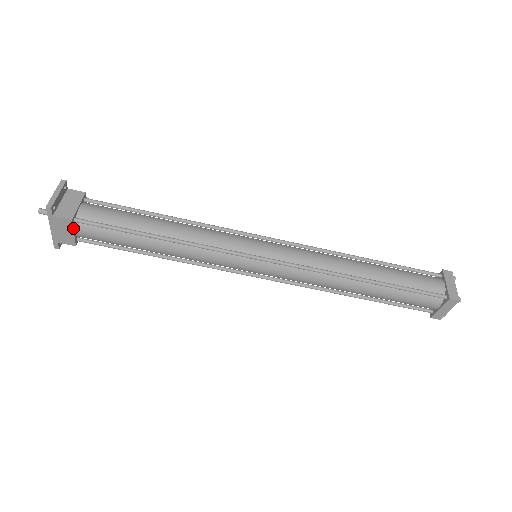
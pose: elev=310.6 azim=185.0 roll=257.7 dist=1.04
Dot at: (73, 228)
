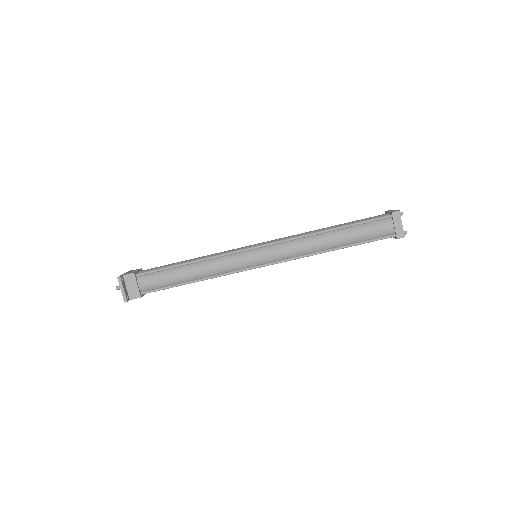
Dot at: (143, 295)
